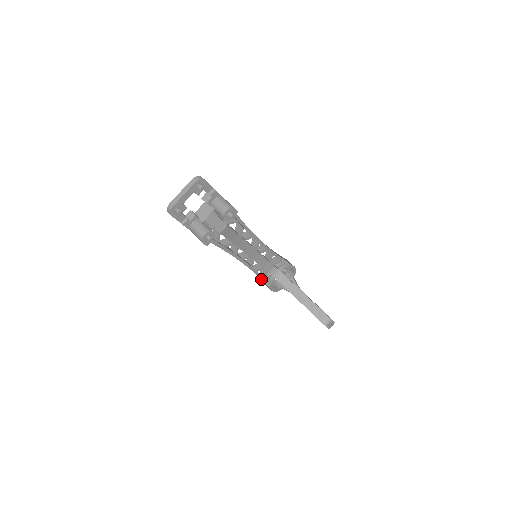
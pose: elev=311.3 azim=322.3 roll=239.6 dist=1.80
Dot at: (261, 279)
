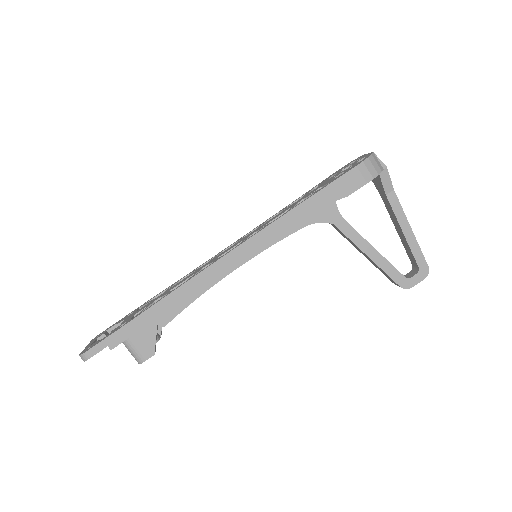
Dot at: occluded
